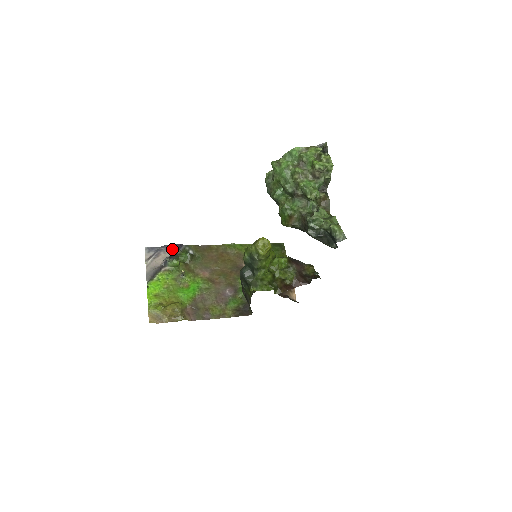
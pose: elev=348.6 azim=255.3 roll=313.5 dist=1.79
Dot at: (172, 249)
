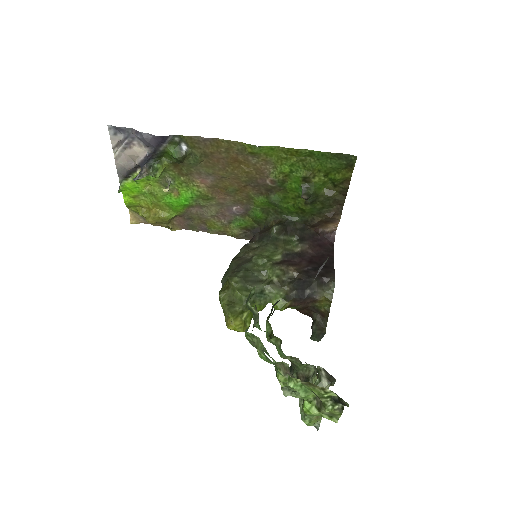
Dot at: (150, 145)
